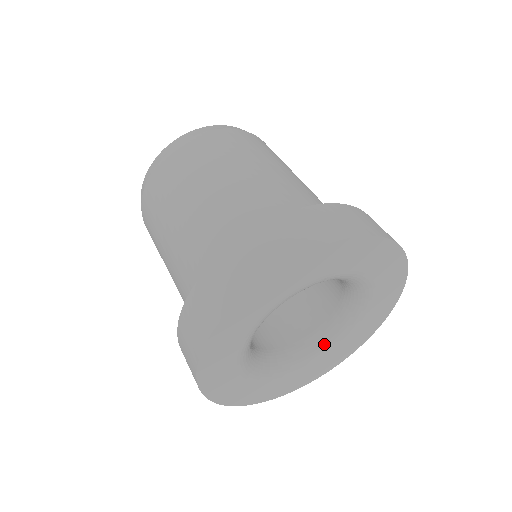
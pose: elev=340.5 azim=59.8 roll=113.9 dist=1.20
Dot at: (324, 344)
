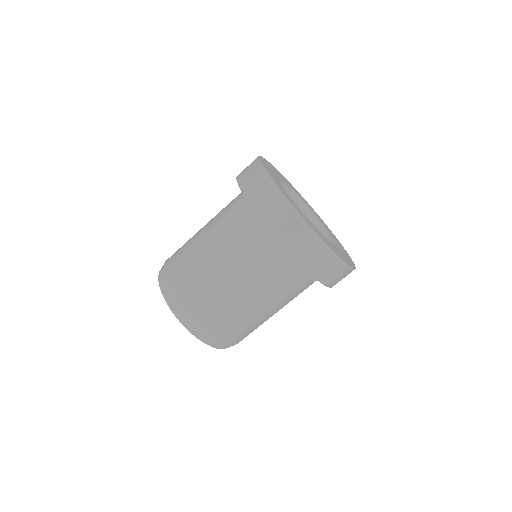
Dot at: occluded
